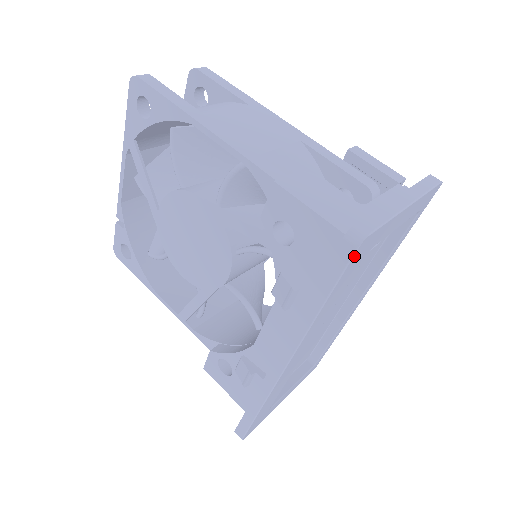
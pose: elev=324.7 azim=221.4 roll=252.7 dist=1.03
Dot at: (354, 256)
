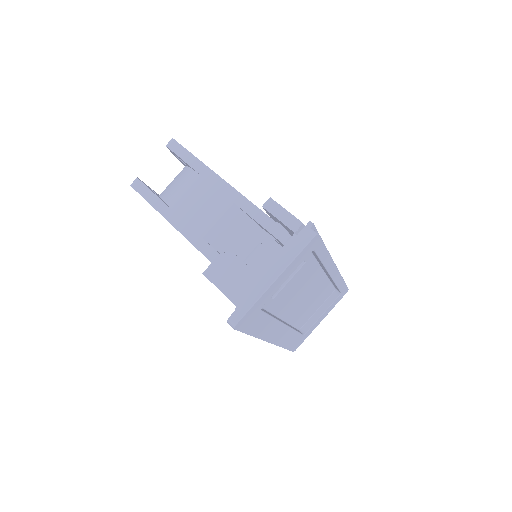
Dot at: (239, 329)
